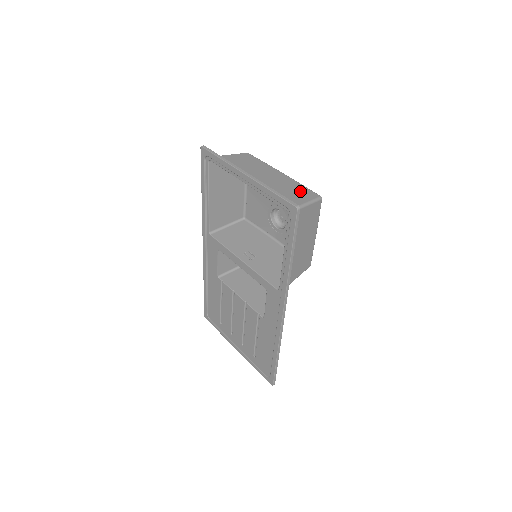
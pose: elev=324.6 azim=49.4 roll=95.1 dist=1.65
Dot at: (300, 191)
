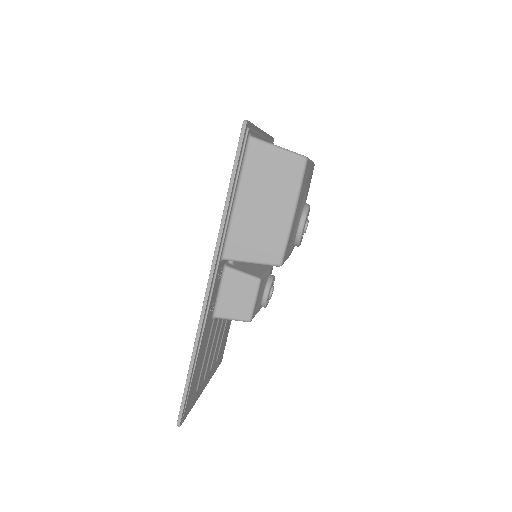
Dot at: occluded
